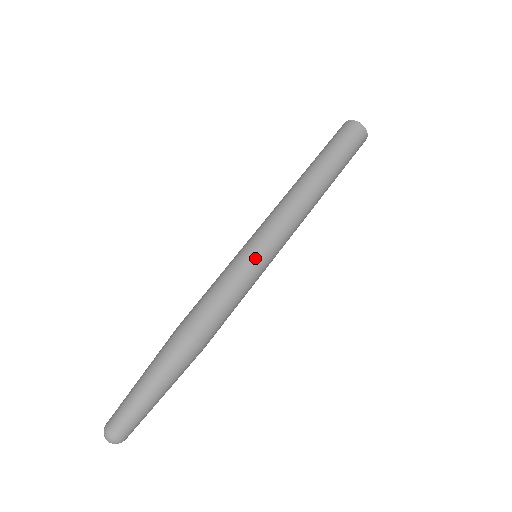
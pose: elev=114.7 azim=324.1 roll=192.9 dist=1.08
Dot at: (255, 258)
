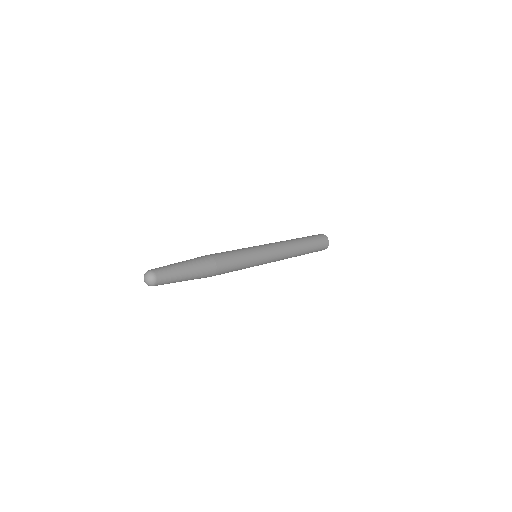
Dot at: (251, 247)
